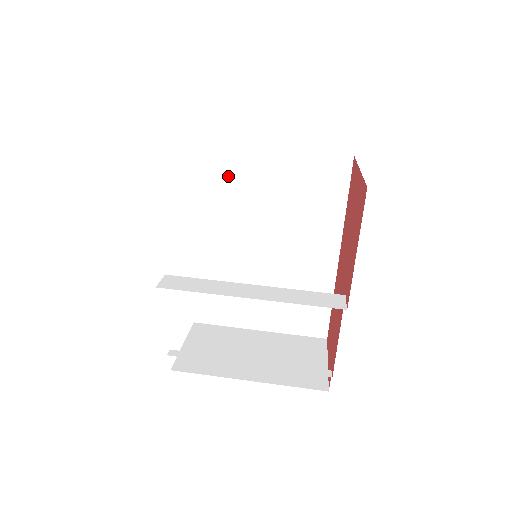
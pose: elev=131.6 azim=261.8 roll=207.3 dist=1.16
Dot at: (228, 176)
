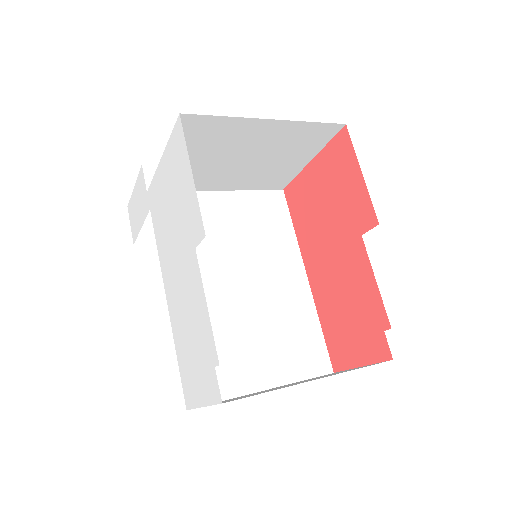
Dot at: occluded
